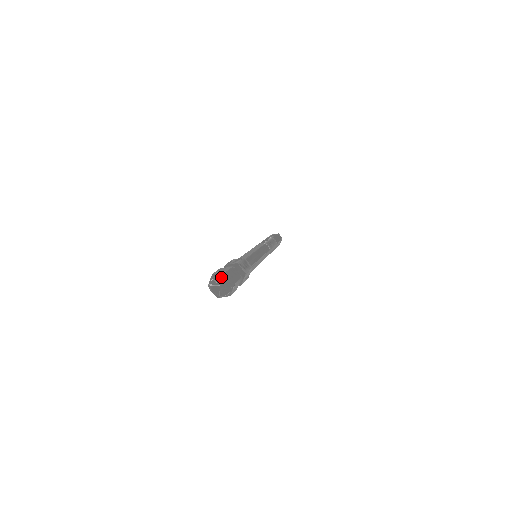
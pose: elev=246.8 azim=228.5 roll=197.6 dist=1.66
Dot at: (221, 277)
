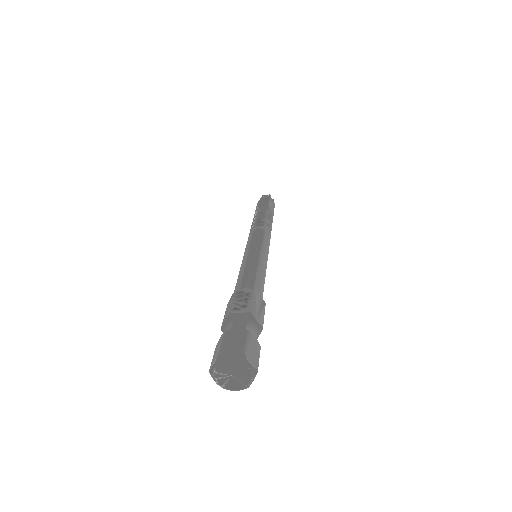
Dot at: (220, 367)
